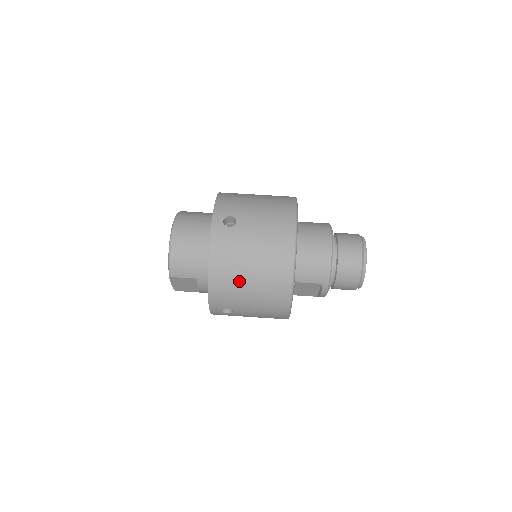
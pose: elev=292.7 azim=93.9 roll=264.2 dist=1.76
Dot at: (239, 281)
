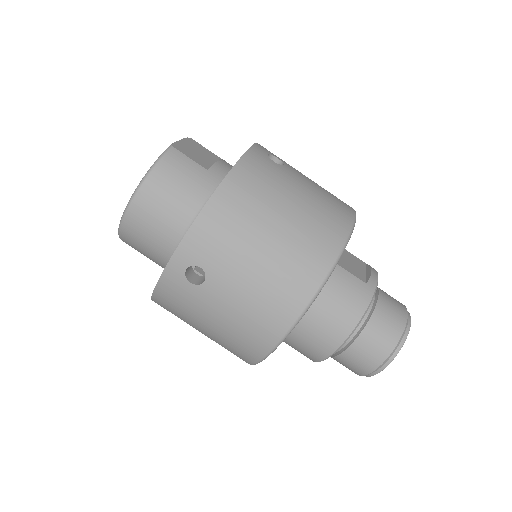
Dot at: occluded
